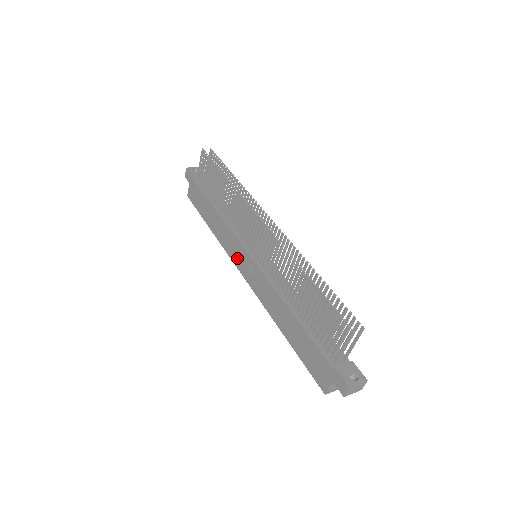
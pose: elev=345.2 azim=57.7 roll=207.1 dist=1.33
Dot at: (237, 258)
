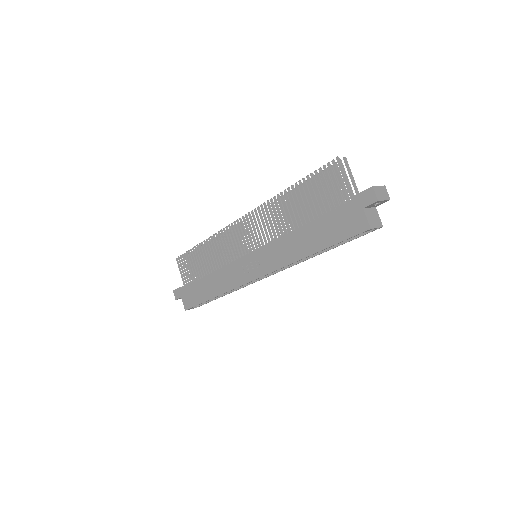
Dot at: (244, 275)
